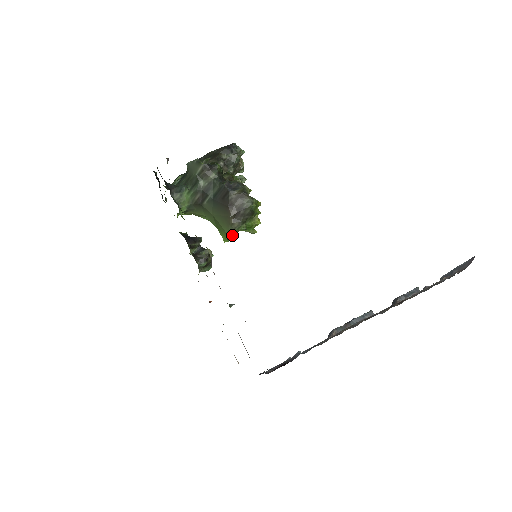
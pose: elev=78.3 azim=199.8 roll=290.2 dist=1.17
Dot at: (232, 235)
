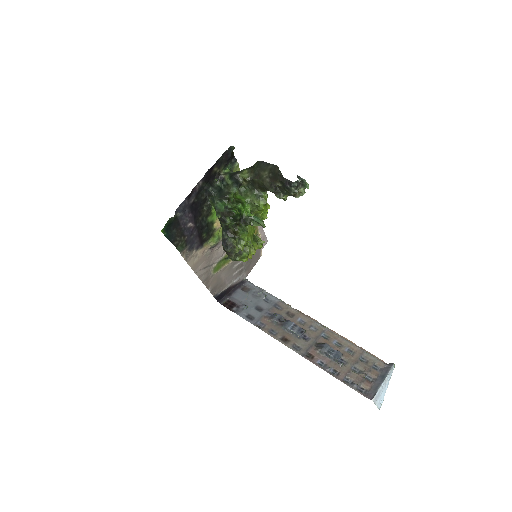
Dot at: occluded
